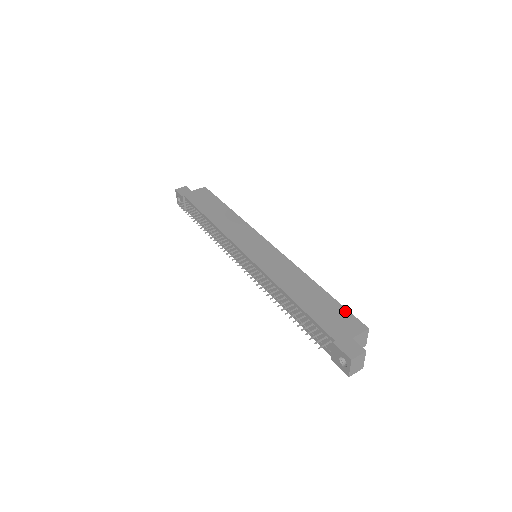
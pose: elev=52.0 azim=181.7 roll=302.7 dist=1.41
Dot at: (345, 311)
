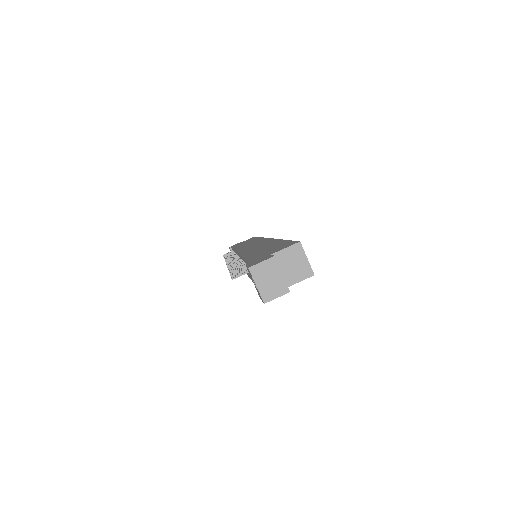
Dot at: (288, 242)
